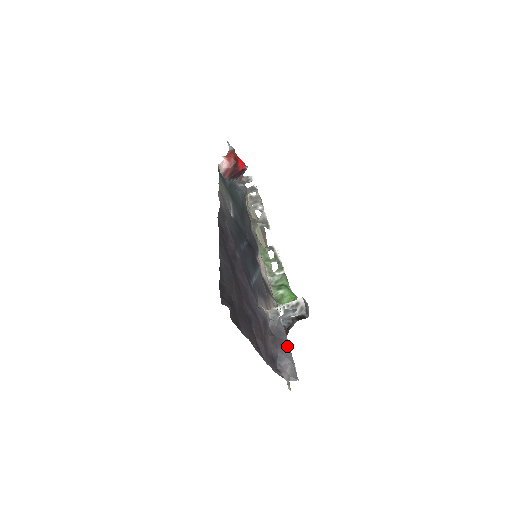
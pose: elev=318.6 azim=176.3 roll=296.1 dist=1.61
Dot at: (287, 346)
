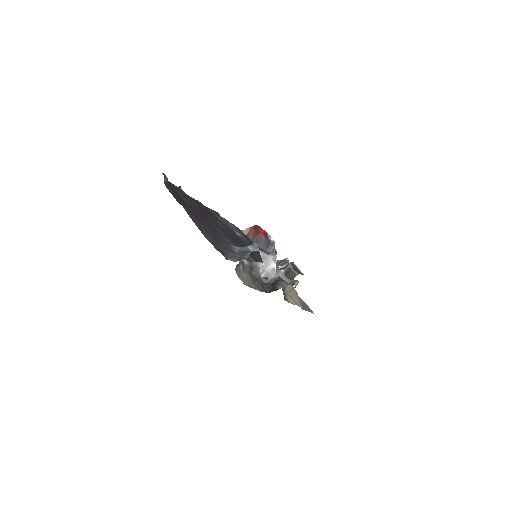
Dot at: (245, 253)
